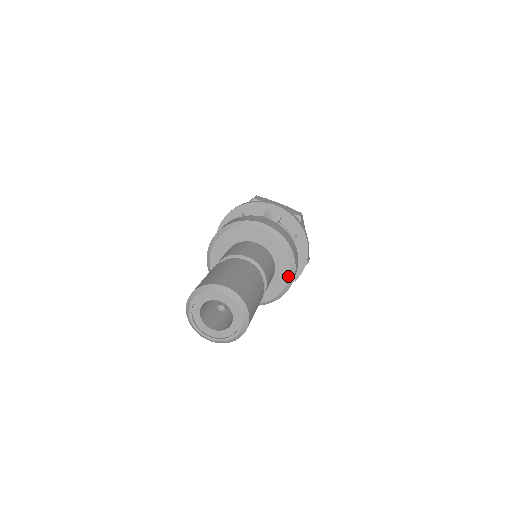
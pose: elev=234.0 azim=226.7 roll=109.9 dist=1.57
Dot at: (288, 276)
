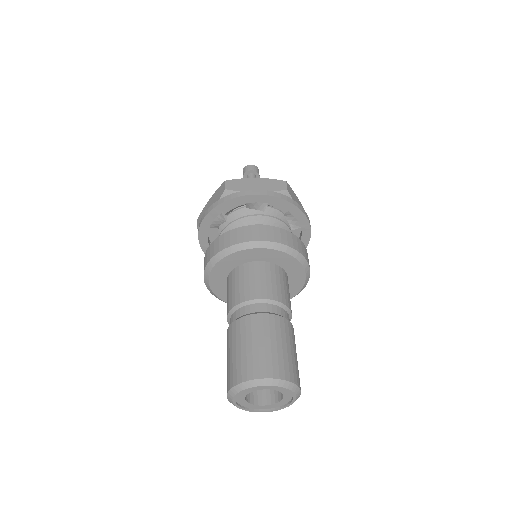
Dot at: (304, 276)
